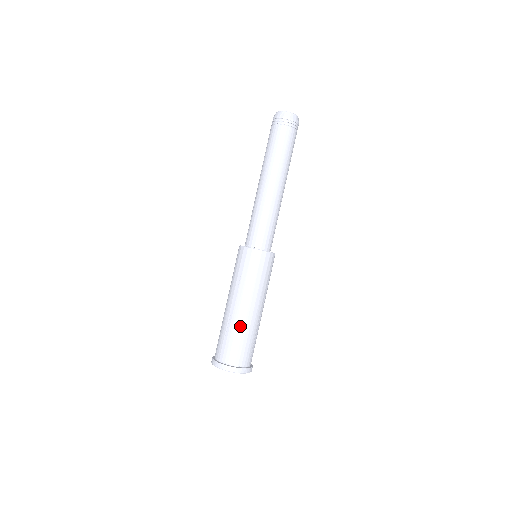
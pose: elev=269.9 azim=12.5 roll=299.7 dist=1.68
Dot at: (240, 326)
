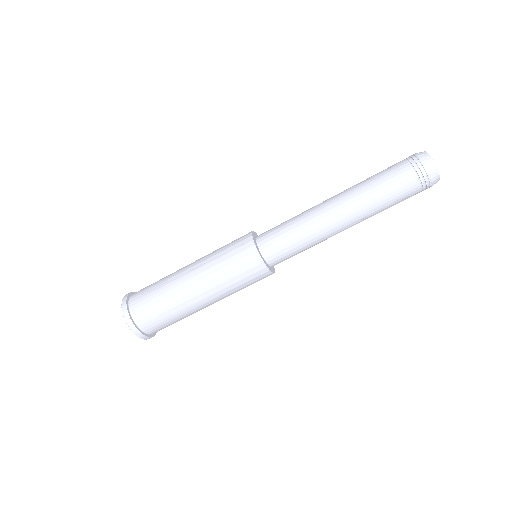
Dot at: (188, 314)
